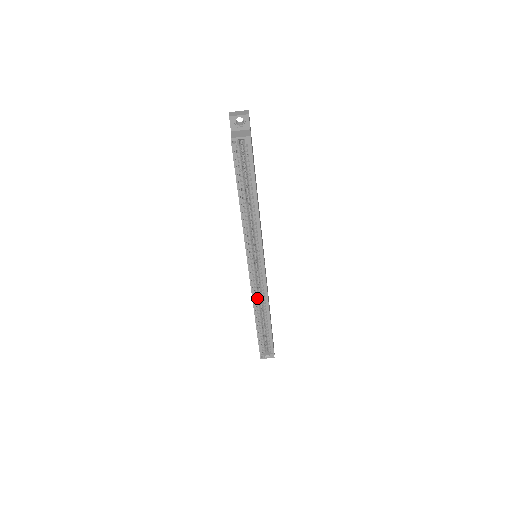
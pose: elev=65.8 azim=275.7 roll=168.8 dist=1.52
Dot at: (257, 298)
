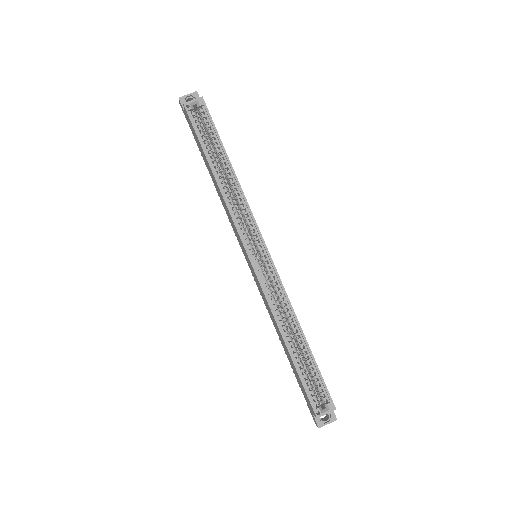
Dot at: (275, 305)
